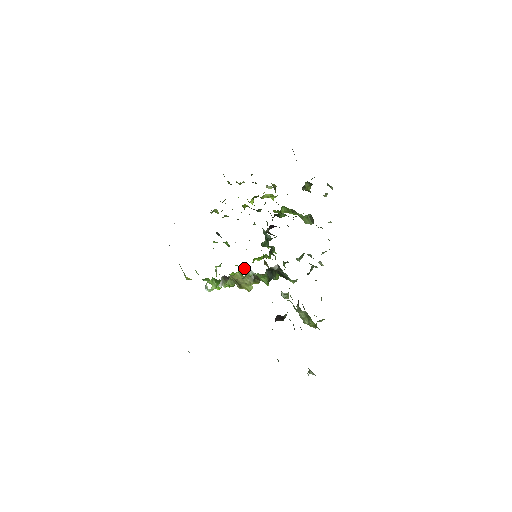
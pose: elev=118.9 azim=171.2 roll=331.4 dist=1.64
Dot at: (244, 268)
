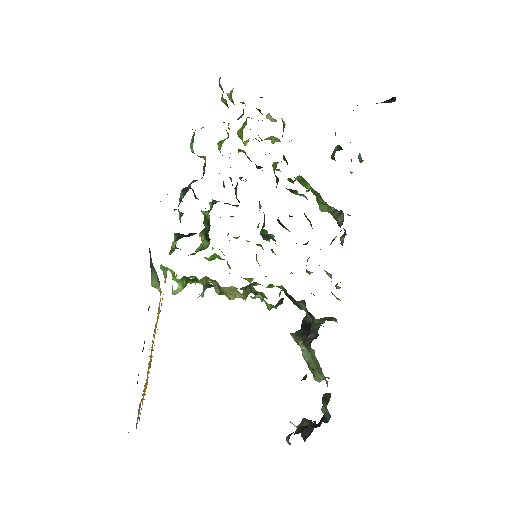
Dot at: occluded
